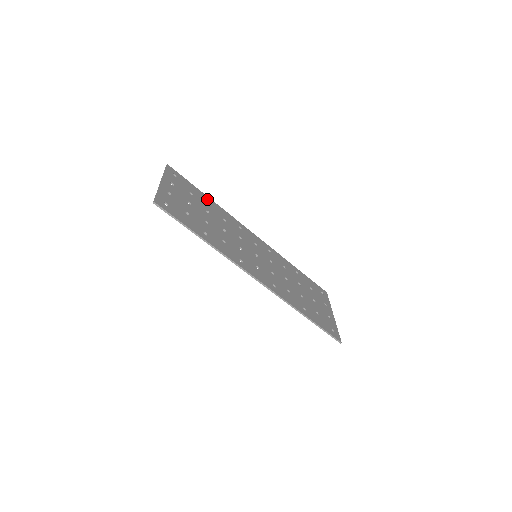
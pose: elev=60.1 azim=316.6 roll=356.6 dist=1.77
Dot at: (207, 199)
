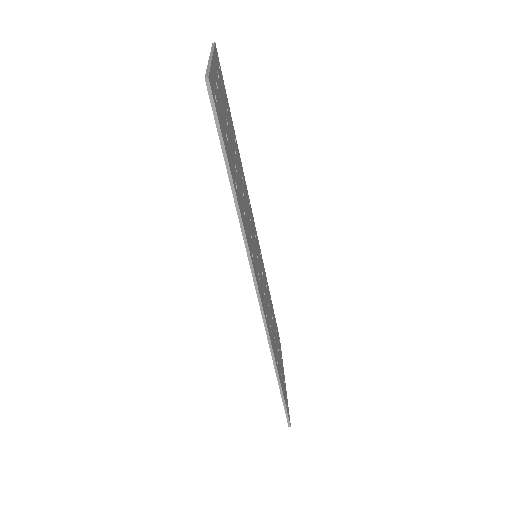
Dot at: occluded
